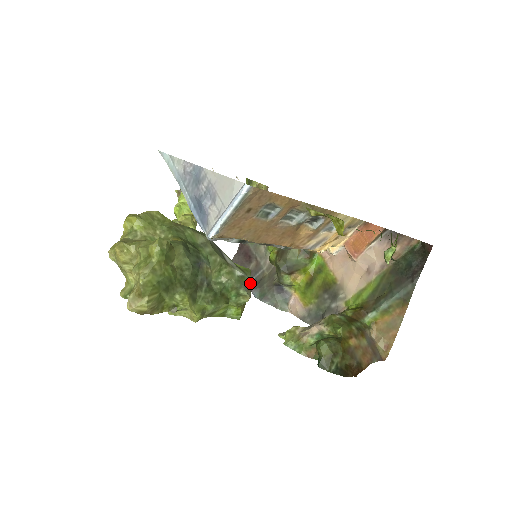
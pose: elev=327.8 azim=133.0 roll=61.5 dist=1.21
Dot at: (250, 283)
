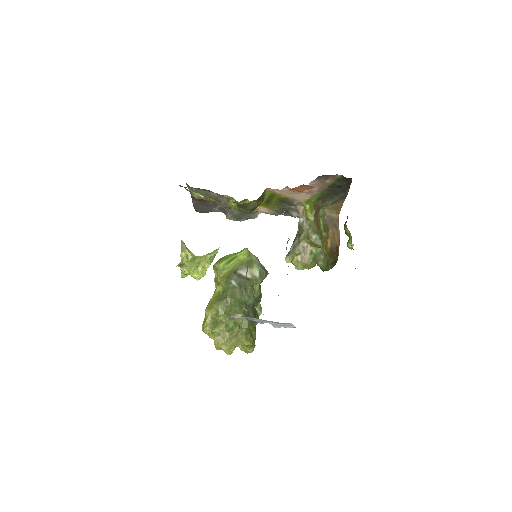
Dot at: (260, 264)
